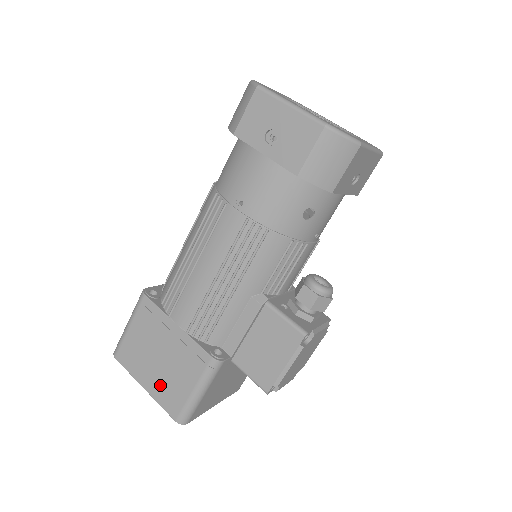
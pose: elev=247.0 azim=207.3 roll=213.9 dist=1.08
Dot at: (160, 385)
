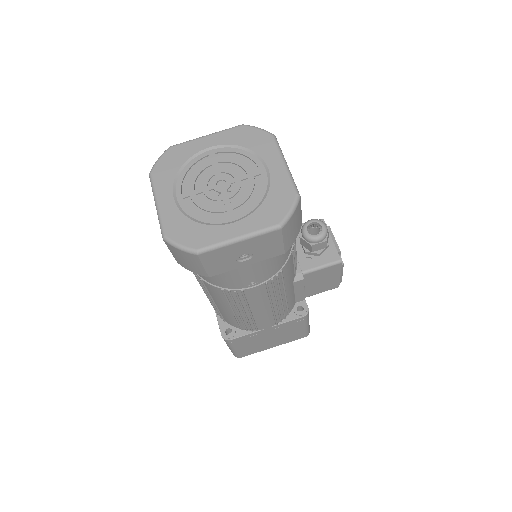
Dot at: (282, 341)
